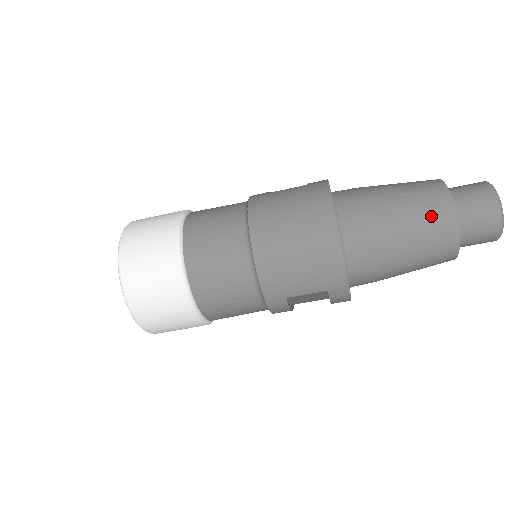
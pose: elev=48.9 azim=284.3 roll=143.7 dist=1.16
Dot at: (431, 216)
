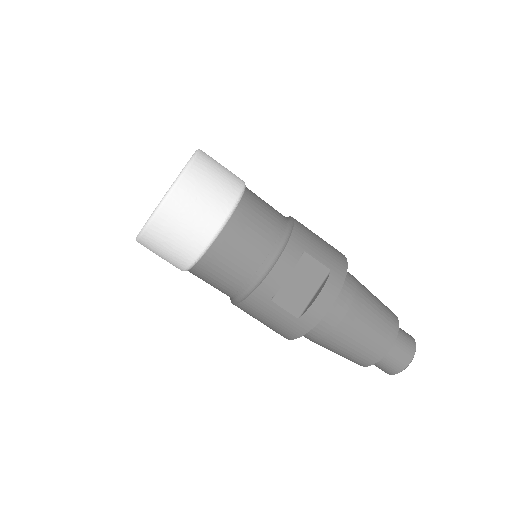
Dot at: occluded
